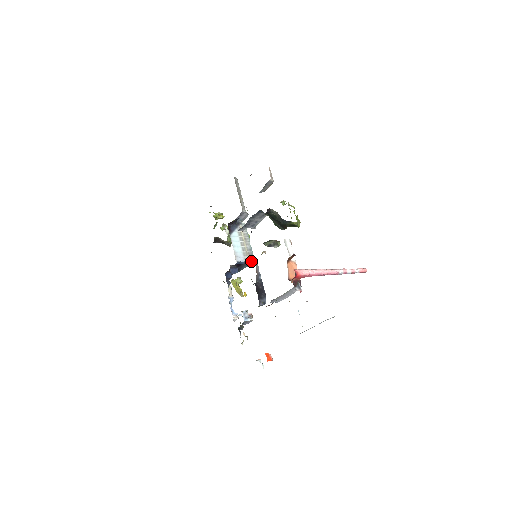
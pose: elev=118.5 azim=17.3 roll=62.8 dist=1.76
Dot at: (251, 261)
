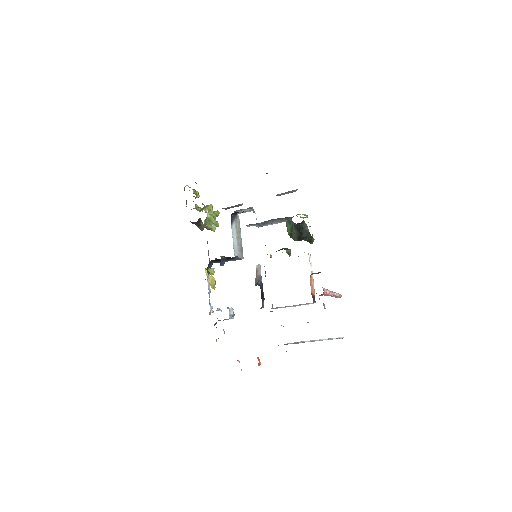
Dot at: (241, 258)
